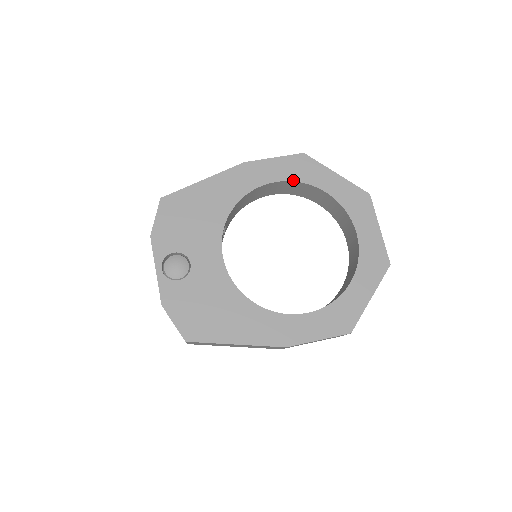
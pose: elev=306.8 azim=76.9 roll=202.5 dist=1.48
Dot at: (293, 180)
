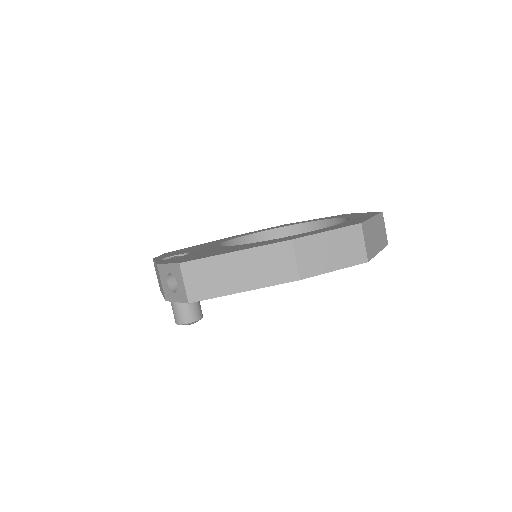
Dot at: (278, 228)
